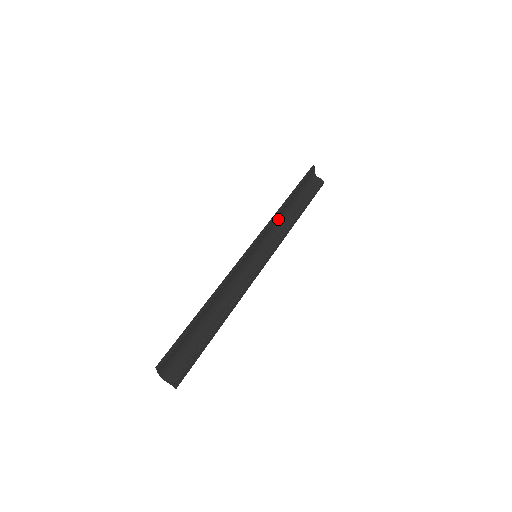
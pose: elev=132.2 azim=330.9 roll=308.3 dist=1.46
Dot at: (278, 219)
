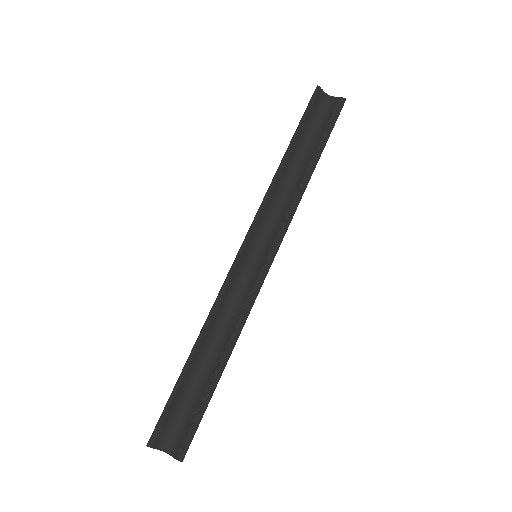
Dot at: (280, 190)
